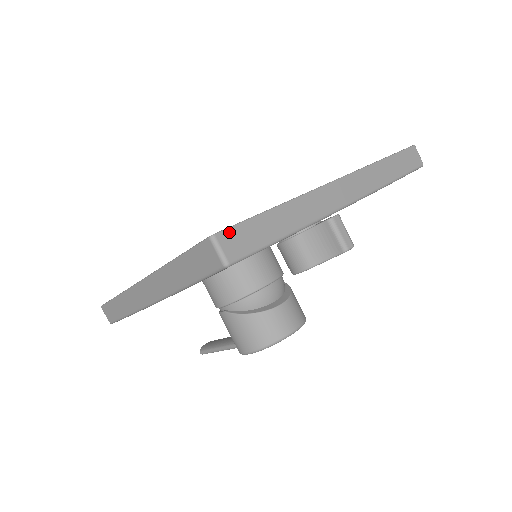
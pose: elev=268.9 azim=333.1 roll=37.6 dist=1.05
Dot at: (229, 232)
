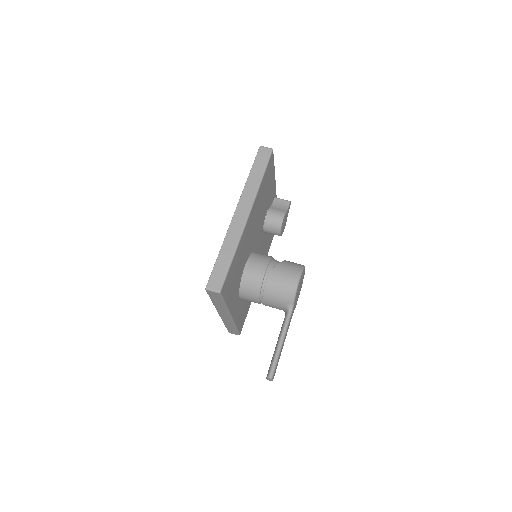
Dot at: occluded
